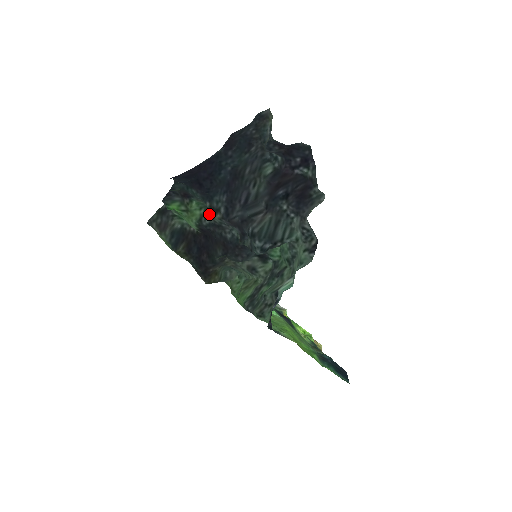
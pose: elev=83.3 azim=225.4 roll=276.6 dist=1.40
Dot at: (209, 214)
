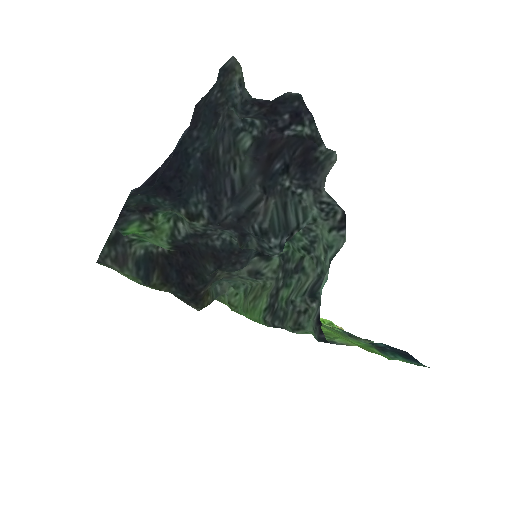
Dot at: (182, 224)
